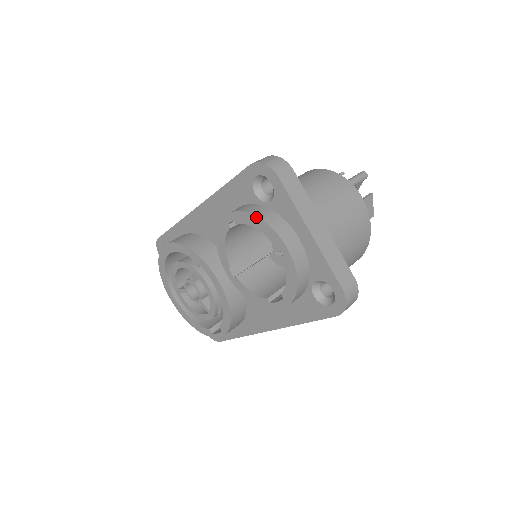
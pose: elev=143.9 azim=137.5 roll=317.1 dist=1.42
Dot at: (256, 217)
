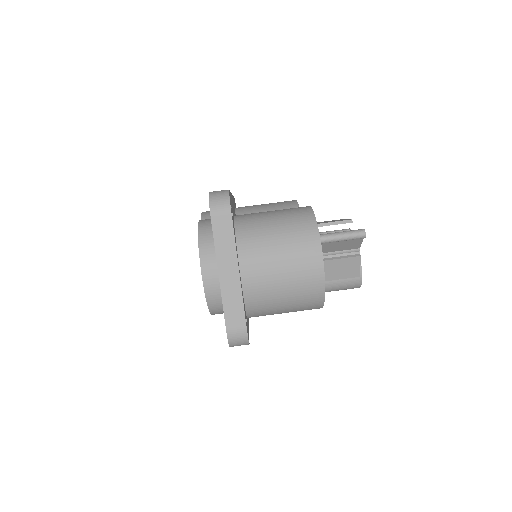
Dot at: (198, 237)
